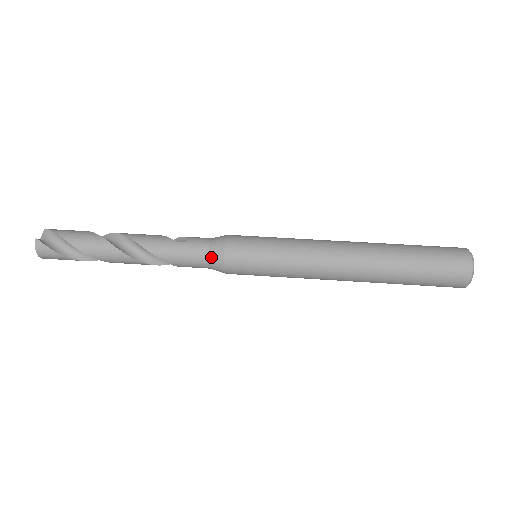
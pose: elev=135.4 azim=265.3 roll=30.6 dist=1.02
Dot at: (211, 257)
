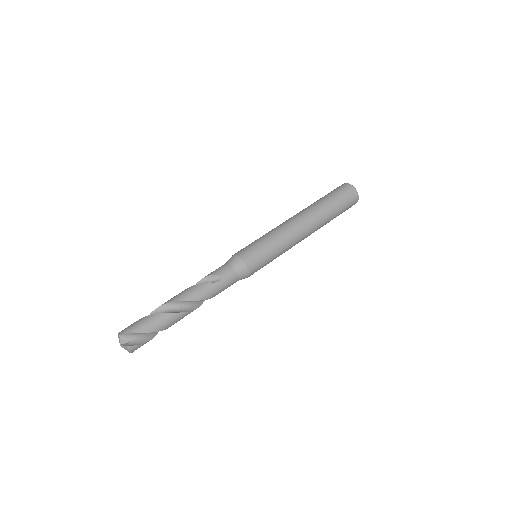
Dot at: (240, 277)
